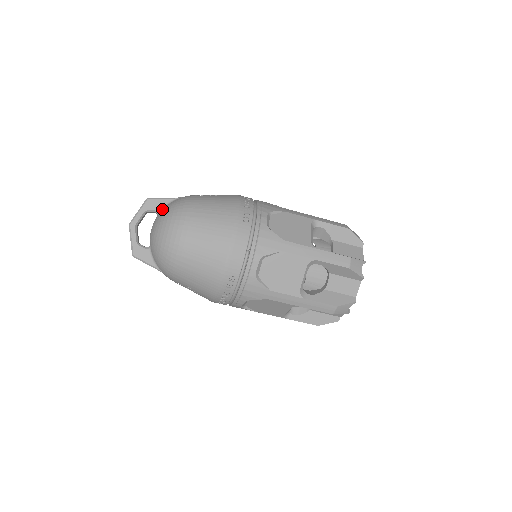
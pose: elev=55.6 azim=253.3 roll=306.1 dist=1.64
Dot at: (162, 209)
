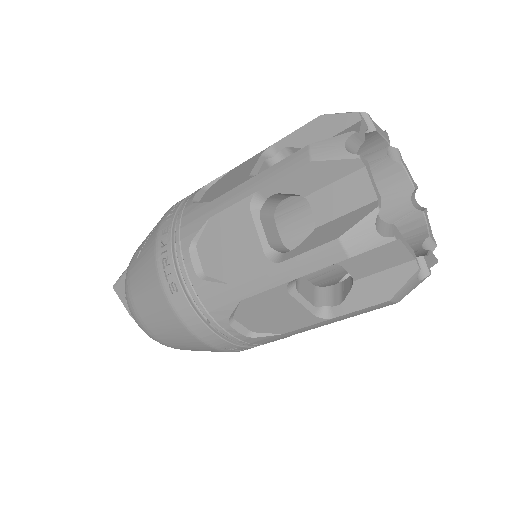
Dot at: occluded
